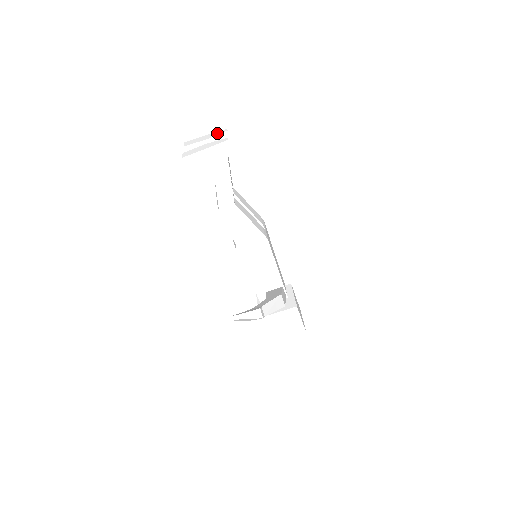
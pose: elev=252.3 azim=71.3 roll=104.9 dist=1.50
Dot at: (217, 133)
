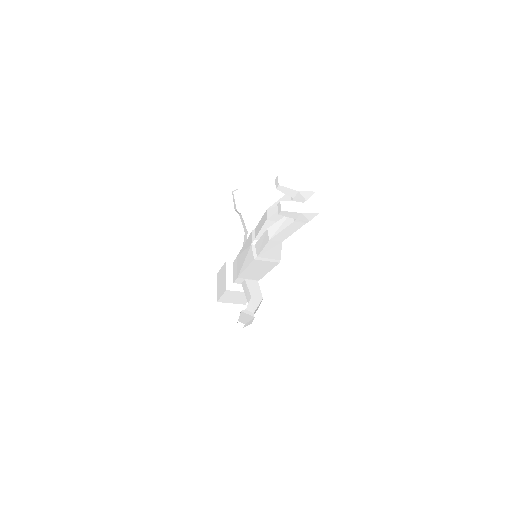
Dot at: (308, 188)
